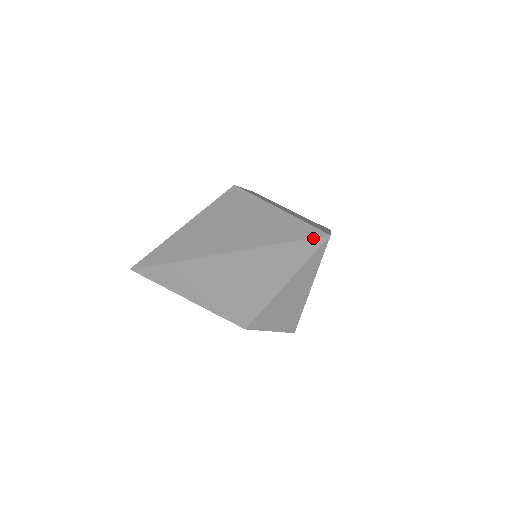
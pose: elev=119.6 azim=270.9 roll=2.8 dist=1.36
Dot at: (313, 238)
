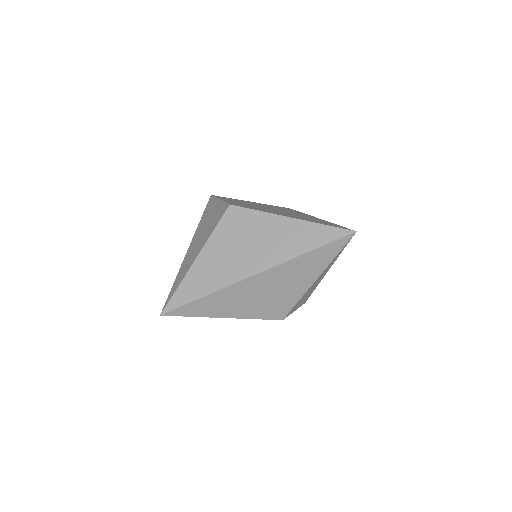
Dot at: (343, 237)
